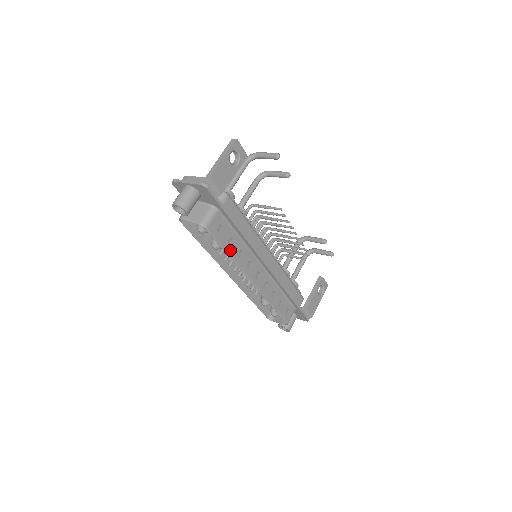
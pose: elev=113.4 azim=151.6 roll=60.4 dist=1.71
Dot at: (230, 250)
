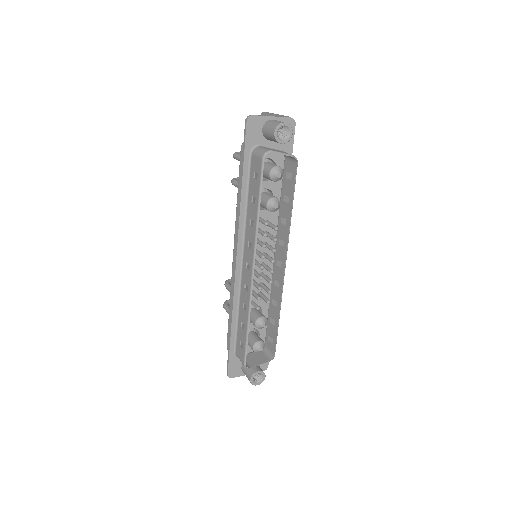
Dot at: (290, 208)
